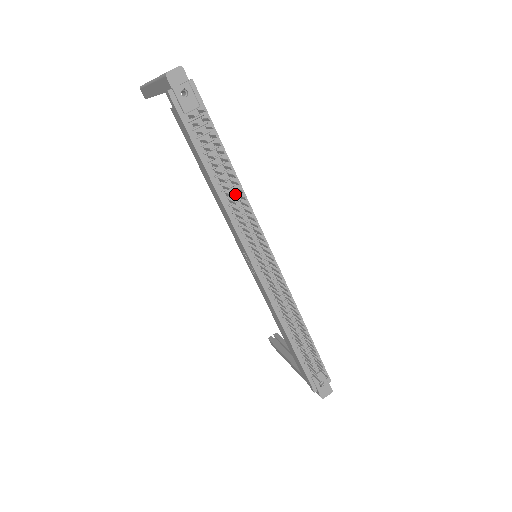
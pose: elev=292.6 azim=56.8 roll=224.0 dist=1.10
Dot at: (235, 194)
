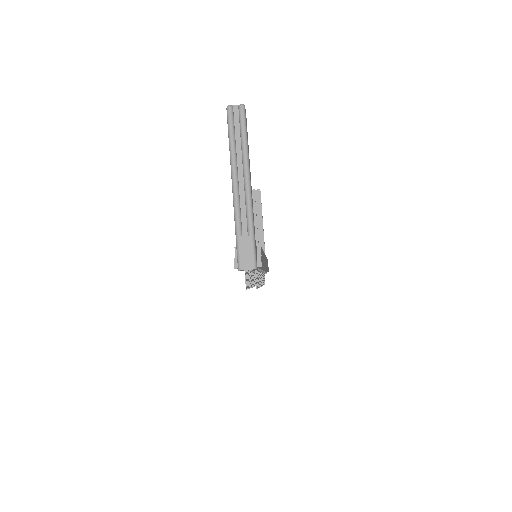
Dot at: occluded
